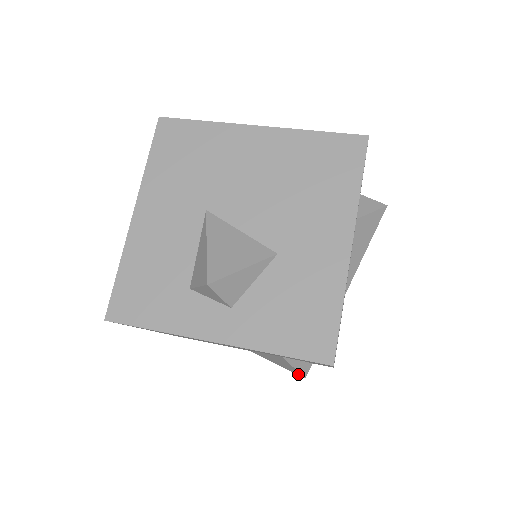
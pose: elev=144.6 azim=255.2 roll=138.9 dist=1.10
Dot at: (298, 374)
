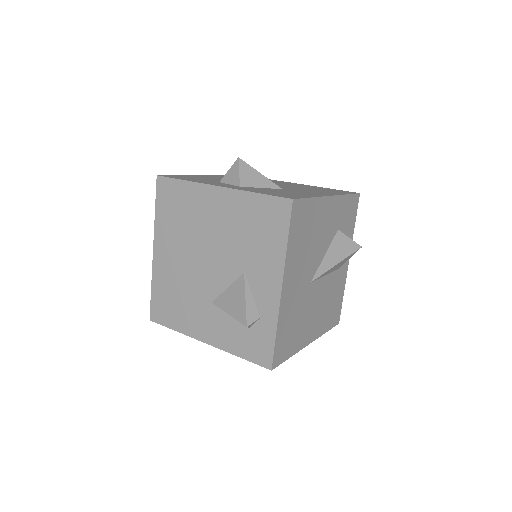
Dot at: (243, 320)
